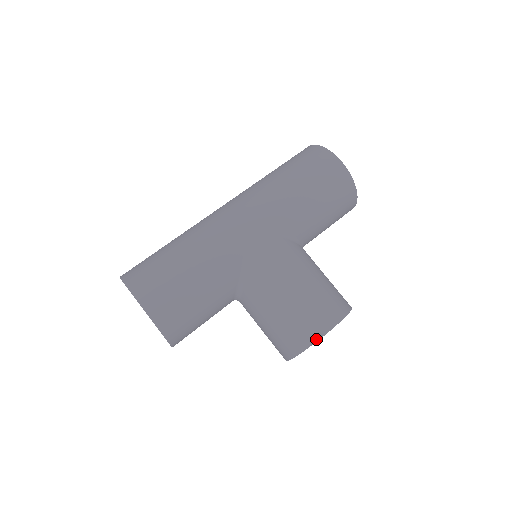
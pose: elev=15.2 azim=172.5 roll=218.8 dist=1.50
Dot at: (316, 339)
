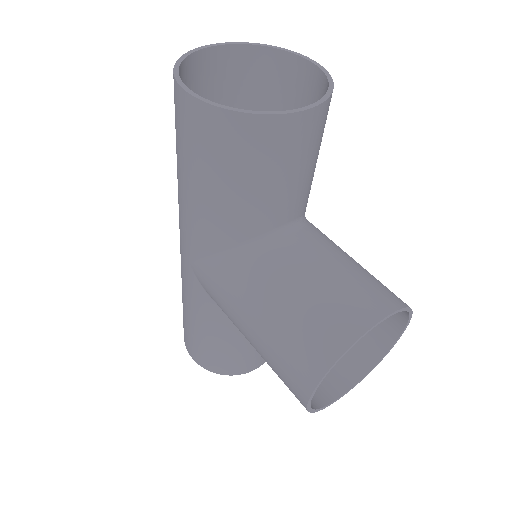
Dot at: occluded
